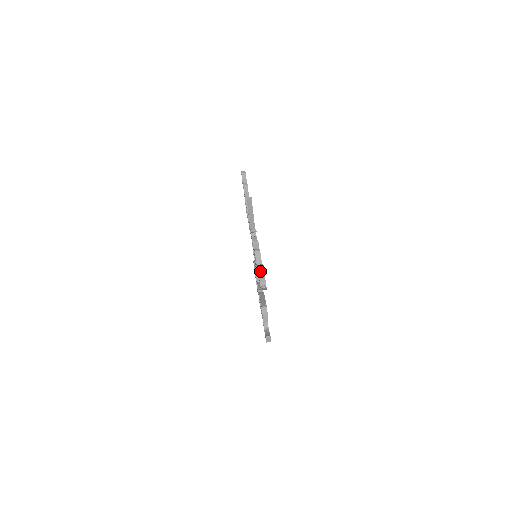
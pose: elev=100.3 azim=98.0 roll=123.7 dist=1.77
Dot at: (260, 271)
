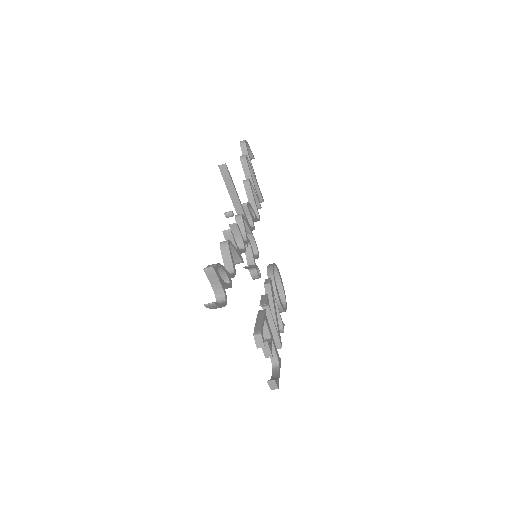
Dot at: (209, 276)
